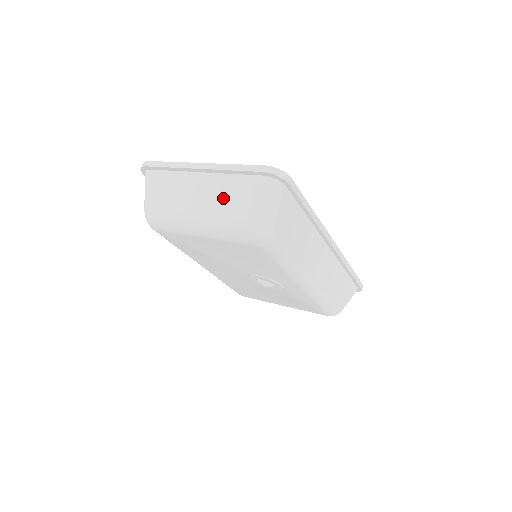
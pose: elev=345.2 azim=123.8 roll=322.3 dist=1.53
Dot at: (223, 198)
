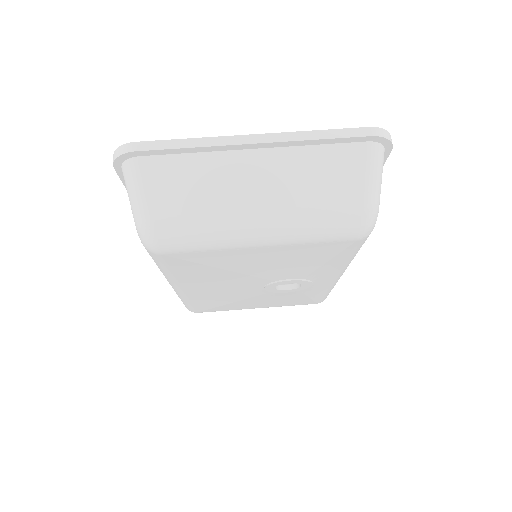
Dot at: (304, 182)
